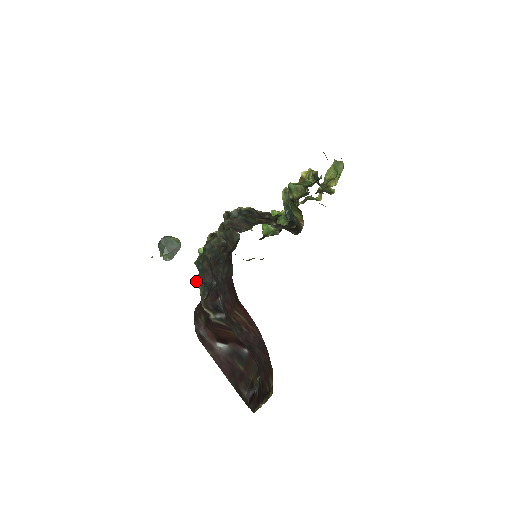
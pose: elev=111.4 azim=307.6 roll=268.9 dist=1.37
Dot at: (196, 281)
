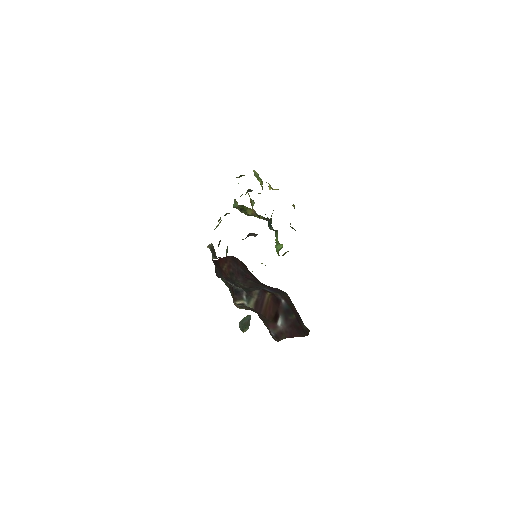
Dot at: occluded
